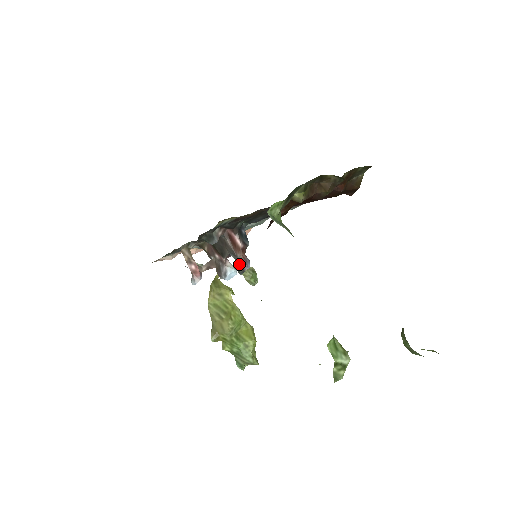
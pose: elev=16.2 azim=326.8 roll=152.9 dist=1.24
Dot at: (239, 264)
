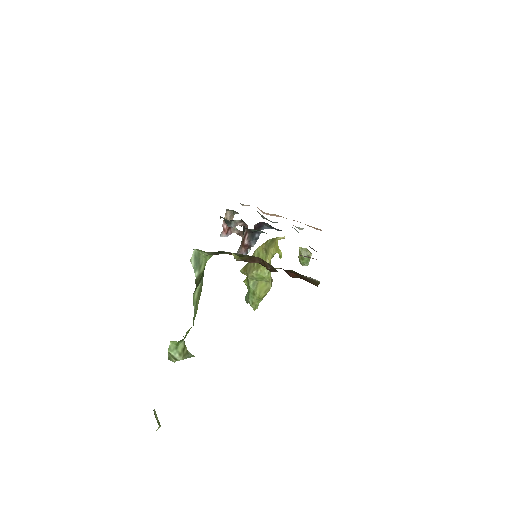
Dot at: (237, 251)
